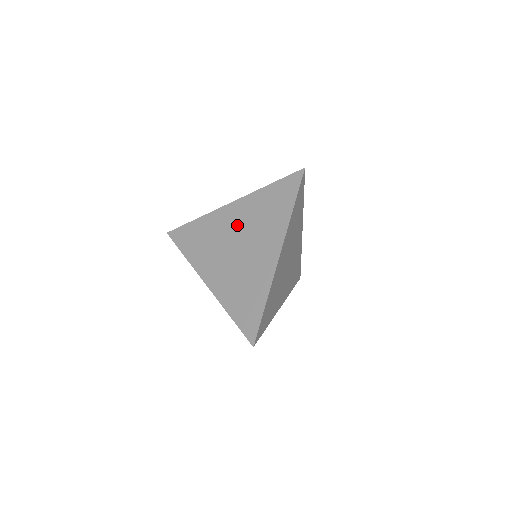
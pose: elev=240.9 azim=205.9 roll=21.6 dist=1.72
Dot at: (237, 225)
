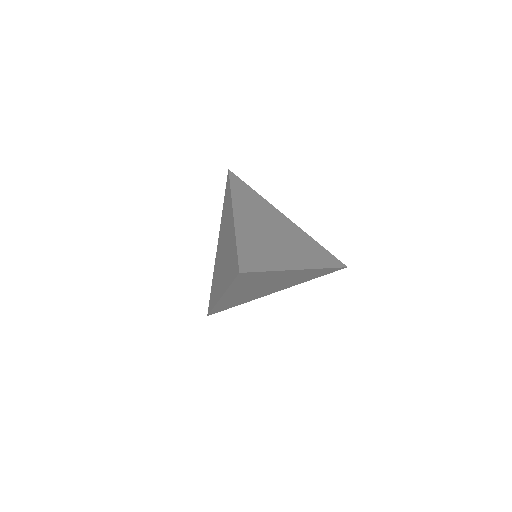
Dot at: (221, 245)
